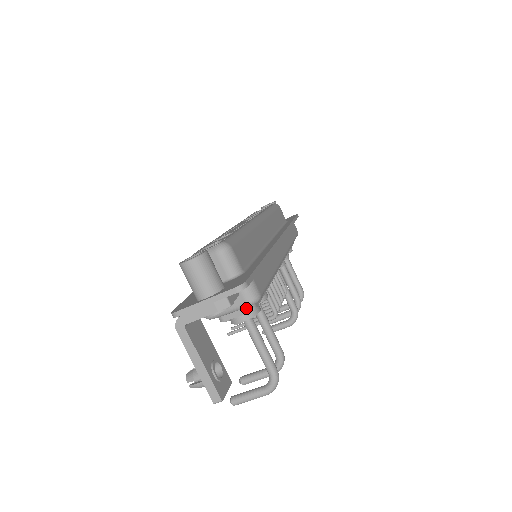
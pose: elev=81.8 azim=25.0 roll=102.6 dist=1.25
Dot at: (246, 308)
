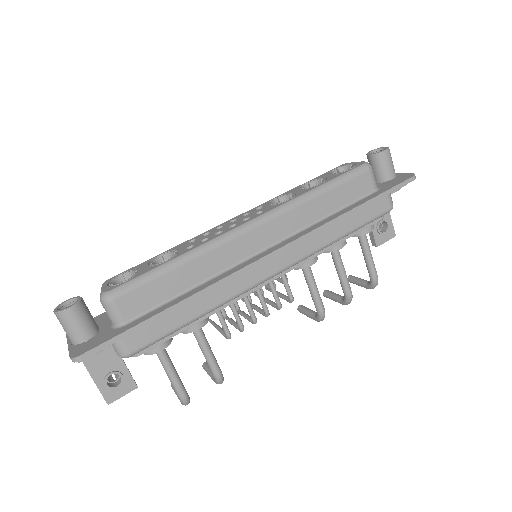
Dot at: occluded
